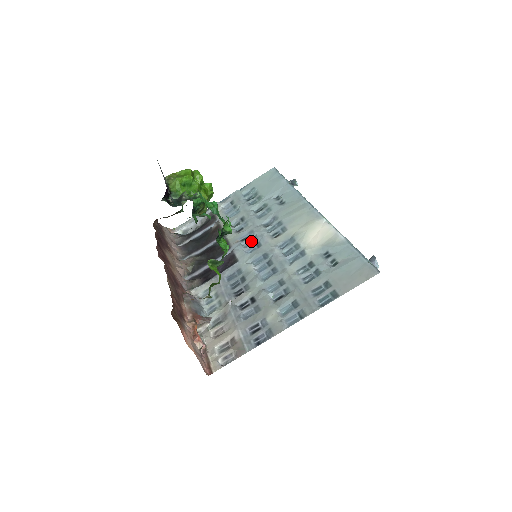
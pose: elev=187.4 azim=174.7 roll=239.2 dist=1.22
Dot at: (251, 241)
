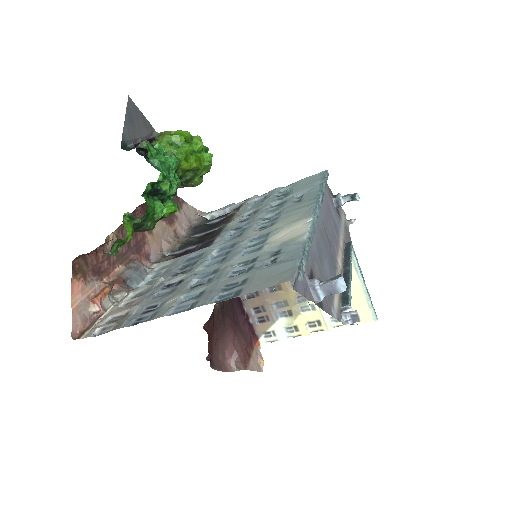
Dot at: (239, 231)
